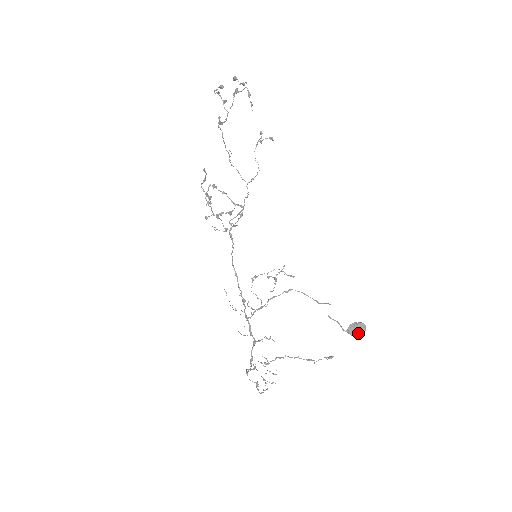
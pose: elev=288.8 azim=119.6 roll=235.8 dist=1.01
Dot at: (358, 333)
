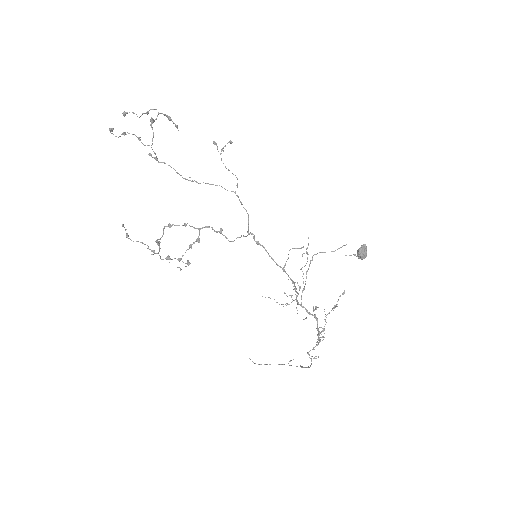
Dot at: (366, 254)
